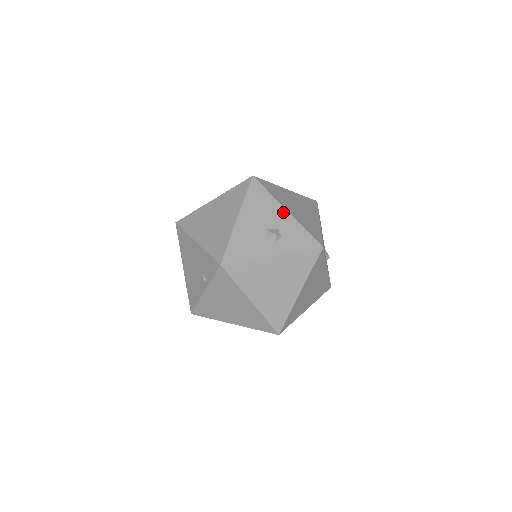
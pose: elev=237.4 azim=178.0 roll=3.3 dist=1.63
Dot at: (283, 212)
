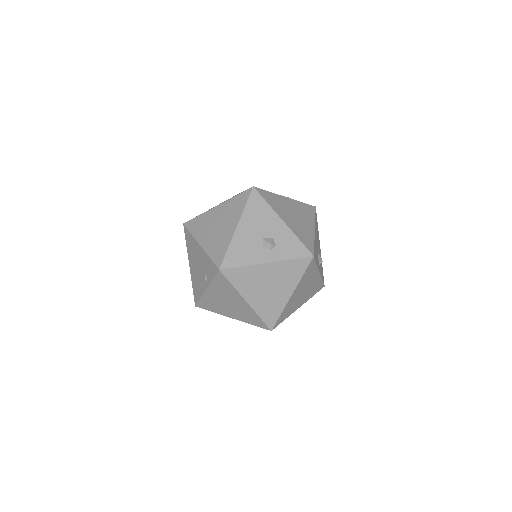
Dot at: (279, 222)
